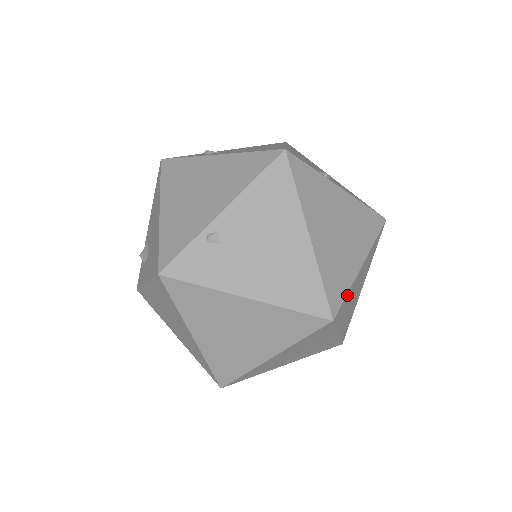
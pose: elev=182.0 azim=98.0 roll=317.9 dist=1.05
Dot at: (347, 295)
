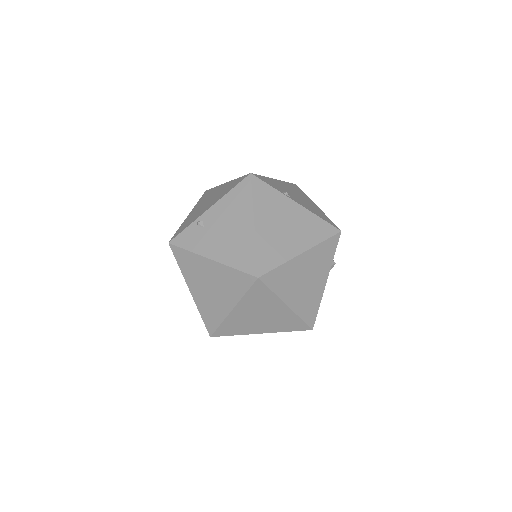
Dot at: (280, 268)
